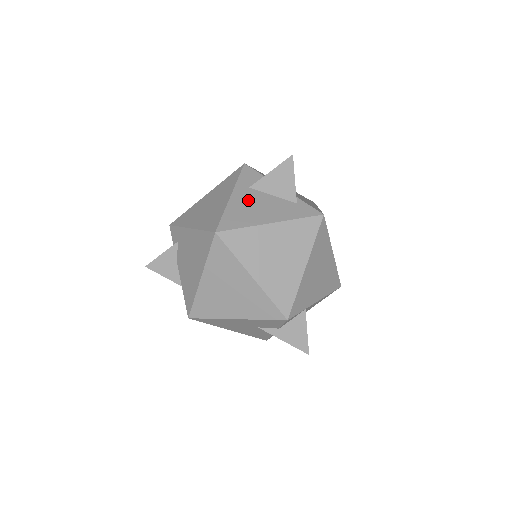
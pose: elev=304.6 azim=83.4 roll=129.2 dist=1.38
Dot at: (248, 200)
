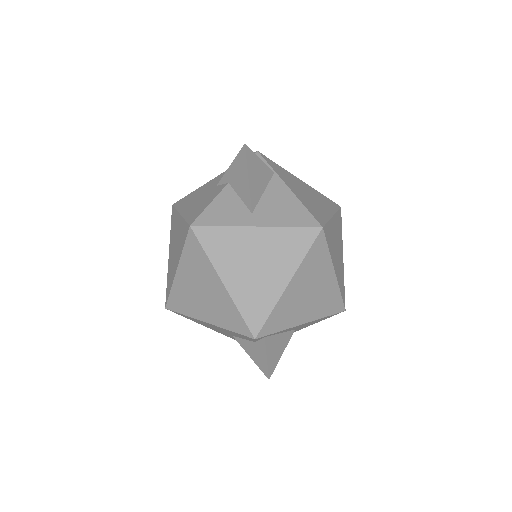
Dot at: occluded
